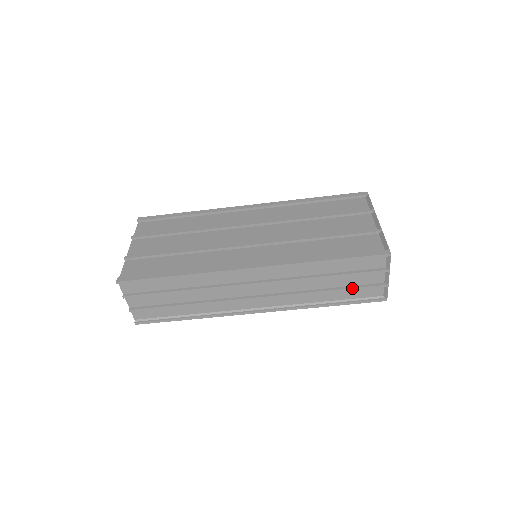
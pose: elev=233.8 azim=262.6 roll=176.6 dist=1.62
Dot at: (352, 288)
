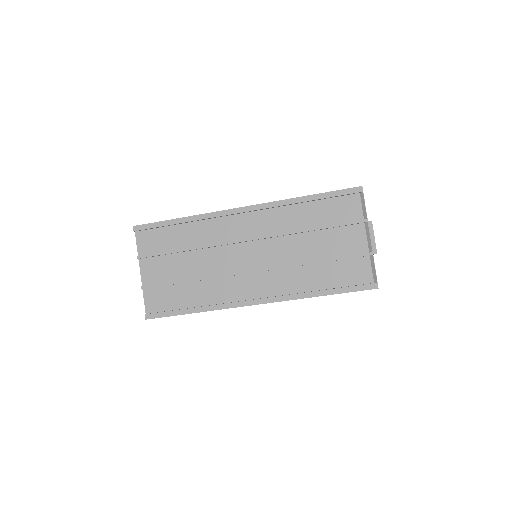
Dot at: occluded
